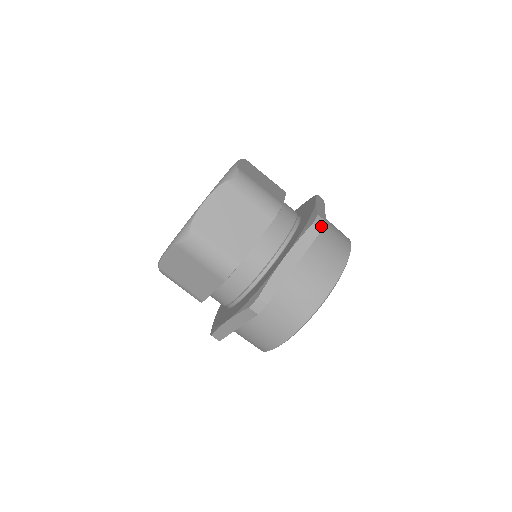
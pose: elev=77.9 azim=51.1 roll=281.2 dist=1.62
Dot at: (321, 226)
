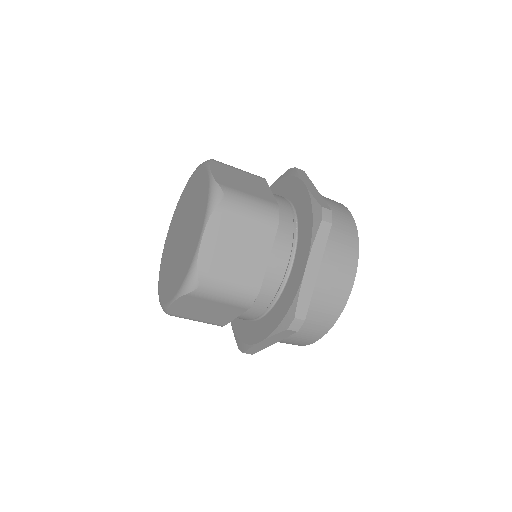
Dot at: (297, 328)
